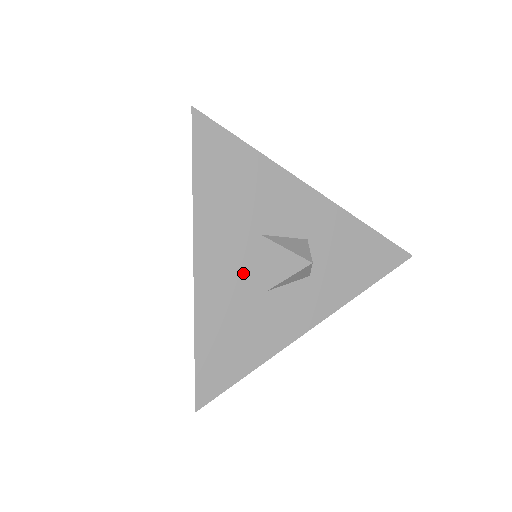
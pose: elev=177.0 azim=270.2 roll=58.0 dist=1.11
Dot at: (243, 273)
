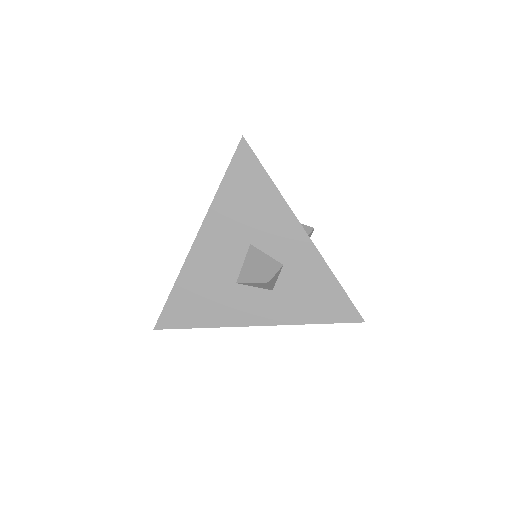
Dot at: (225, 262)
